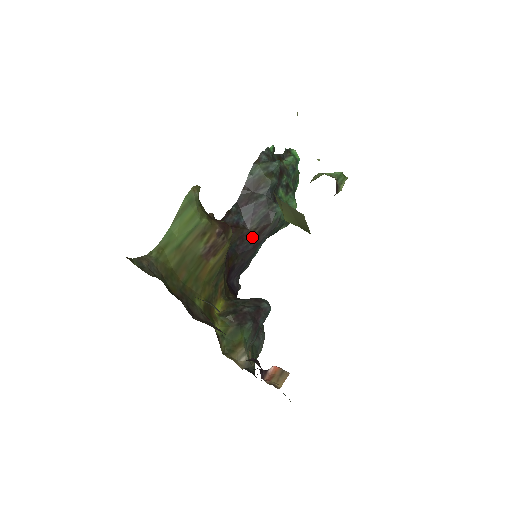
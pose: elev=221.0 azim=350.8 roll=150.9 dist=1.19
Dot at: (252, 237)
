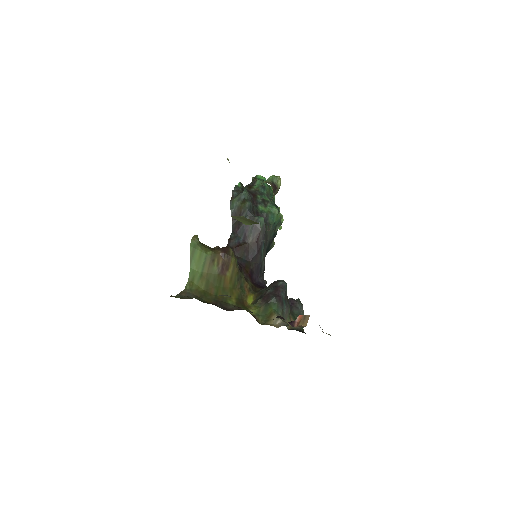
Dot at: (253, 246)
